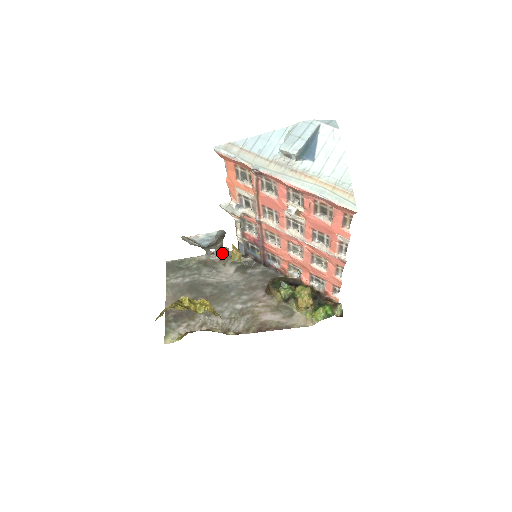
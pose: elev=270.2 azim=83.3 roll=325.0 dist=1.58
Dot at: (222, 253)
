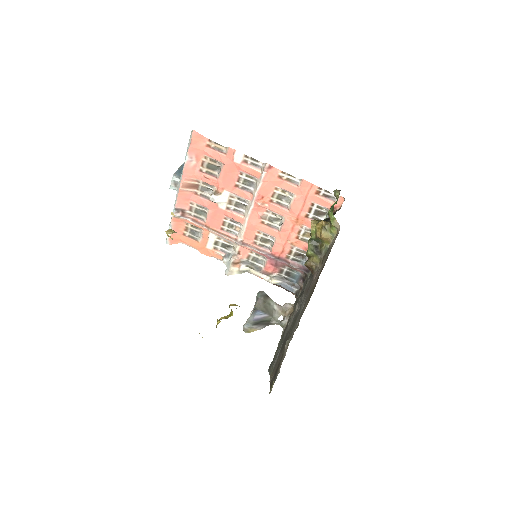
Dot at: (289, 312)
